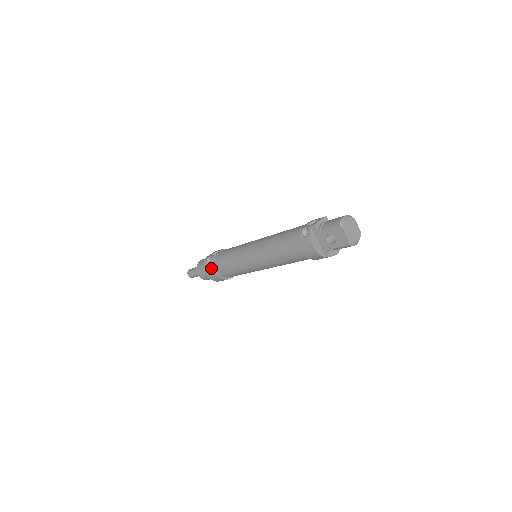
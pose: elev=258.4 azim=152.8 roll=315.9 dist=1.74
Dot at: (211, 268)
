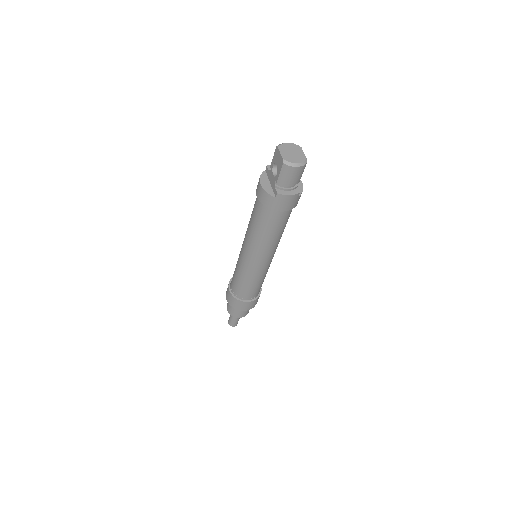
Dot at: (228, 287)
